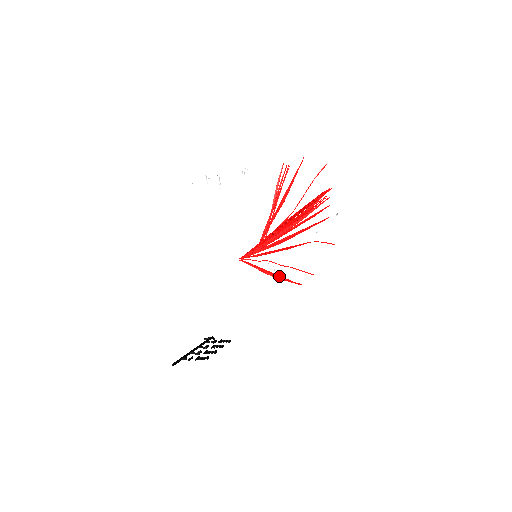
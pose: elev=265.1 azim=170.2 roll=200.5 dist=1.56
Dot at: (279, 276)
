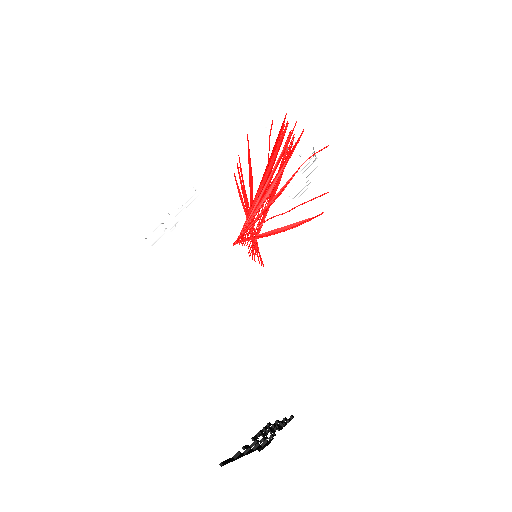
Dot at: (291, 225)
